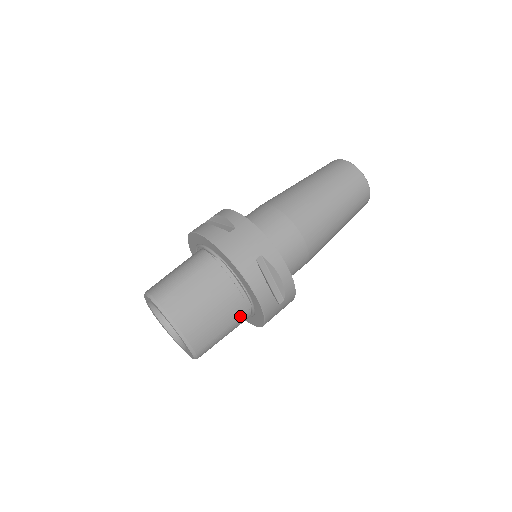
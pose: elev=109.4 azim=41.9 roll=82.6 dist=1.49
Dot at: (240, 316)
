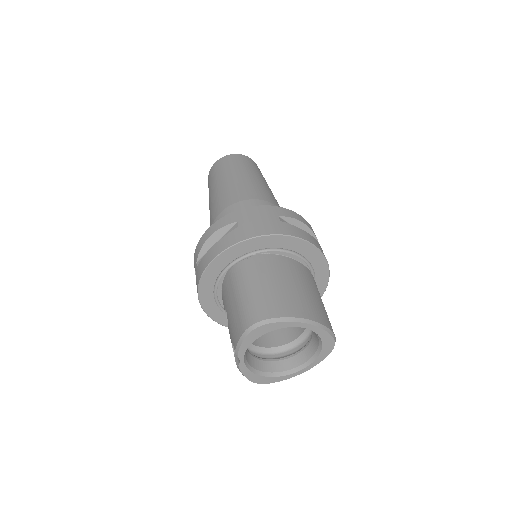
Dot at: (314, 283)
